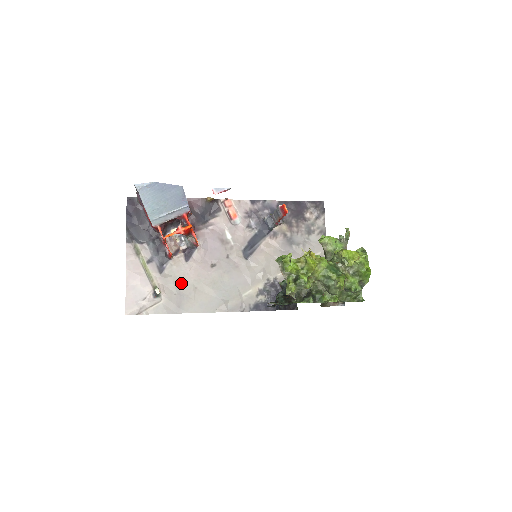
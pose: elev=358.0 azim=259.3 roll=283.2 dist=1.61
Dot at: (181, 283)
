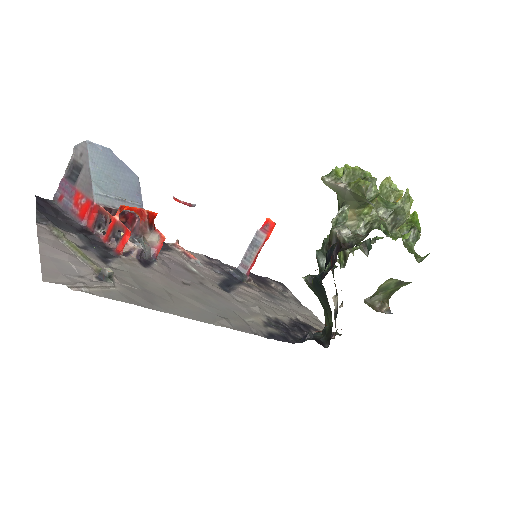
Dot at: (144, 282)
